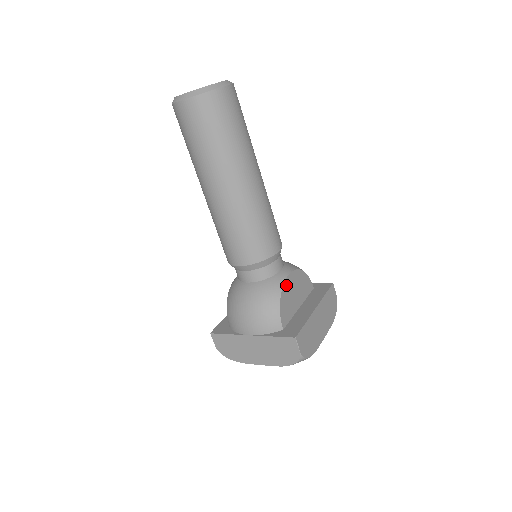
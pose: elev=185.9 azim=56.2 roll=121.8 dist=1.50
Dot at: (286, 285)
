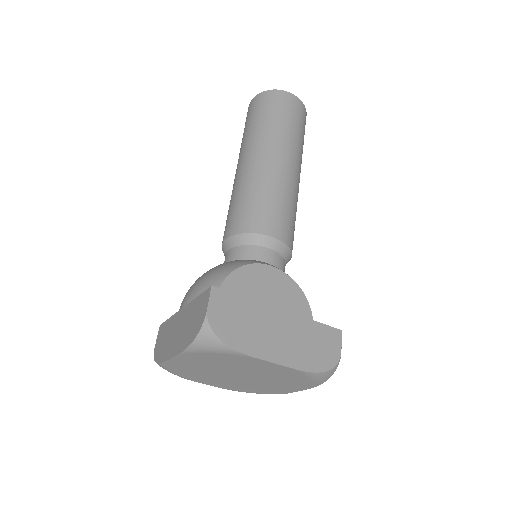
Dot at: (259, 269)
